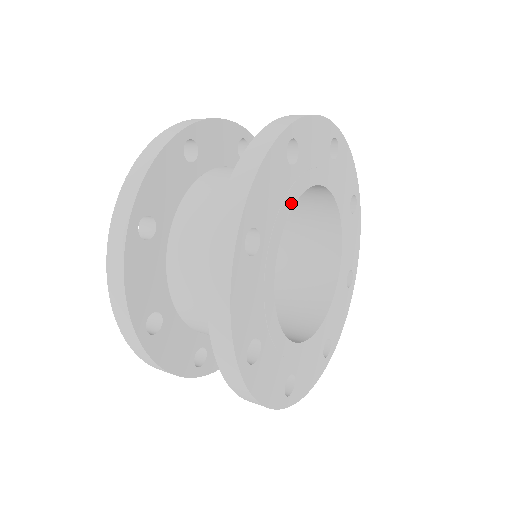
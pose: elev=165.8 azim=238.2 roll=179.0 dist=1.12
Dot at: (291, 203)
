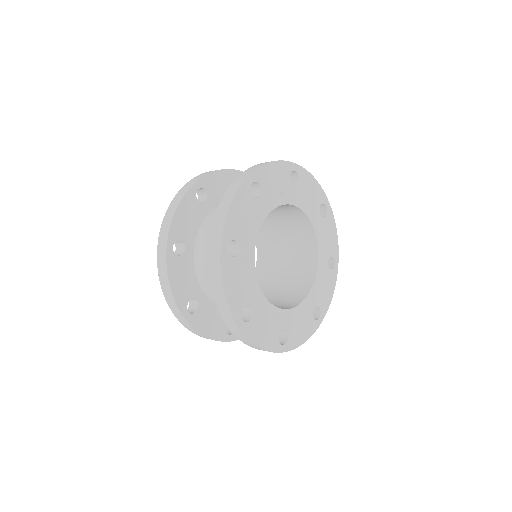
Dot at: (261, 221)
